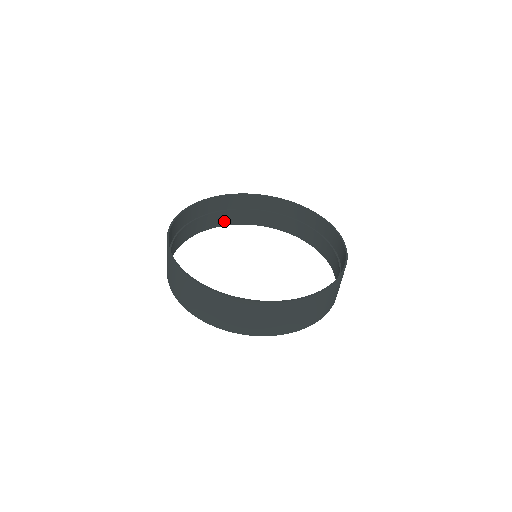
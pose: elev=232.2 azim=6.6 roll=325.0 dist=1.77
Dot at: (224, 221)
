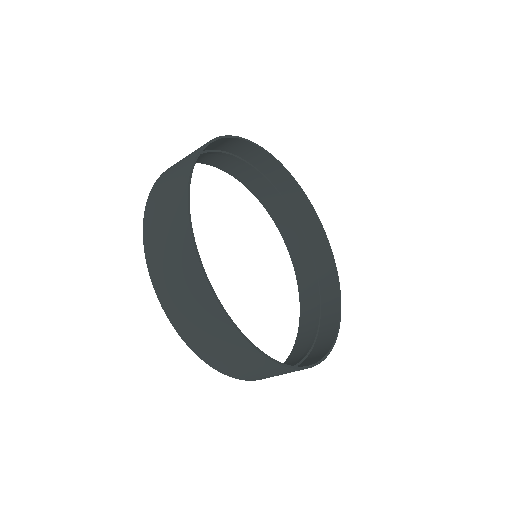
Dot at: (227, 166)
